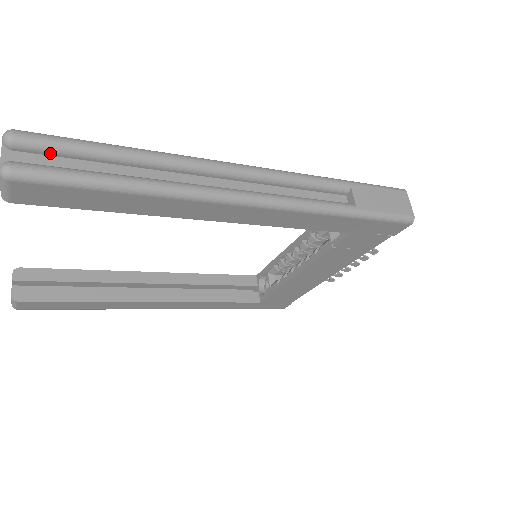
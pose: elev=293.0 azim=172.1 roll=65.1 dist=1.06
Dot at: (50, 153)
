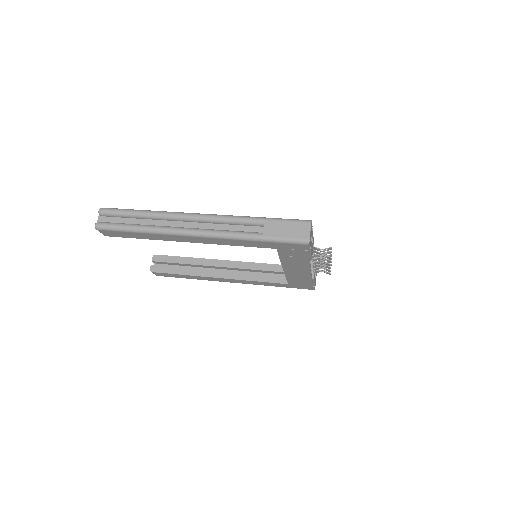
Dot at: (114, 216)
